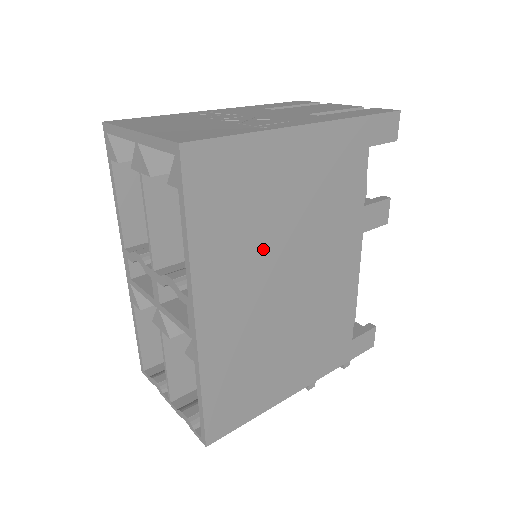
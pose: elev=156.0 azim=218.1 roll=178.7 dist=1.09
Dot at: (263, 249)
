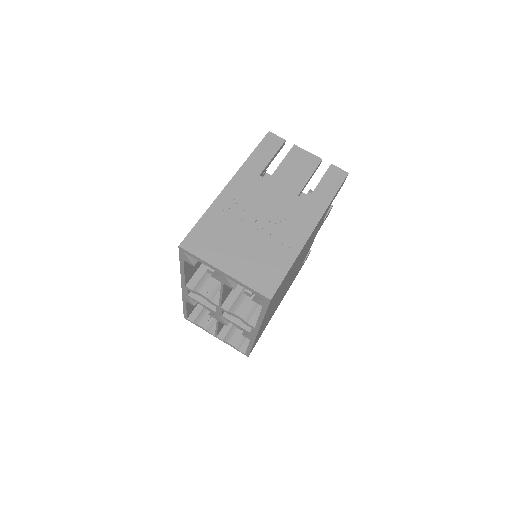
Dot at: occluded
